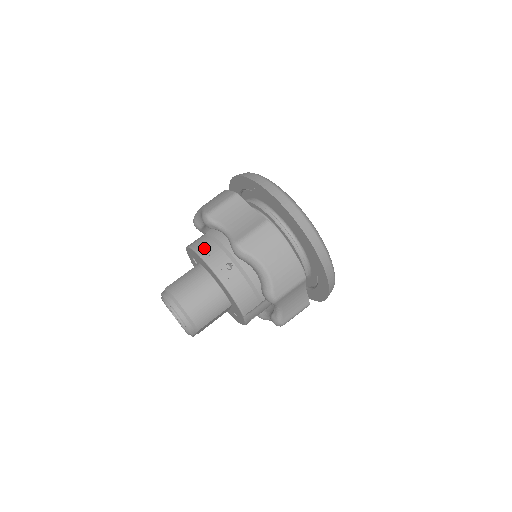
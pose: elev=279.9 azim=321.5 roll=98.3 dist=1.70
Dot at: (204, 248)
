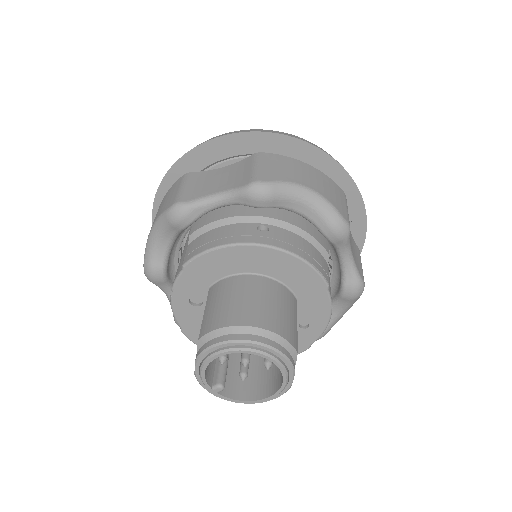
Dot at: (208, 241)
